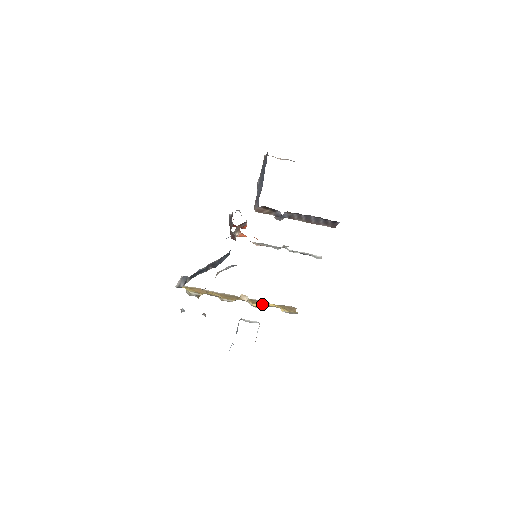
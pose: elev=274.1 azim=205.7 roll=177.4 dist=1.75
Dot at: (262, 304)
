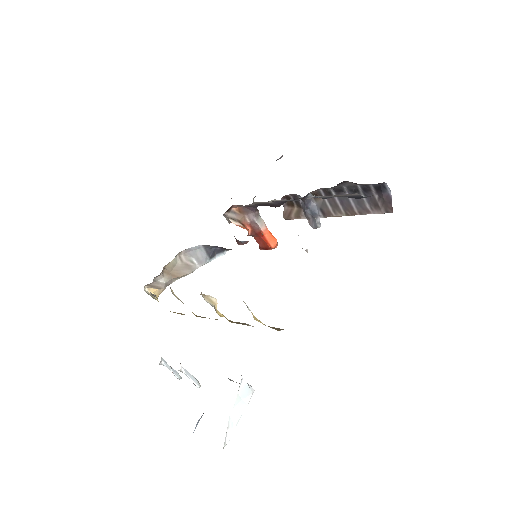
Dot at: (242, 324)
